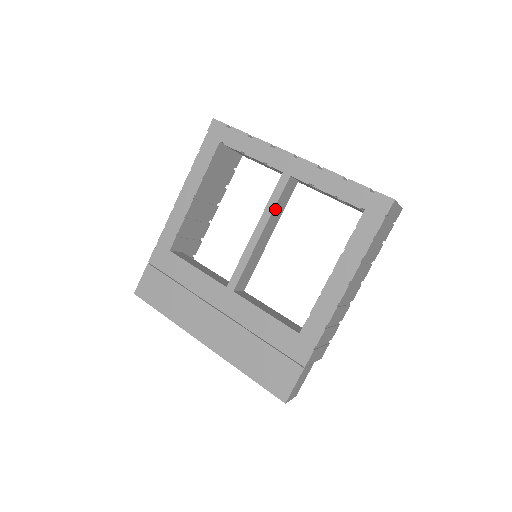
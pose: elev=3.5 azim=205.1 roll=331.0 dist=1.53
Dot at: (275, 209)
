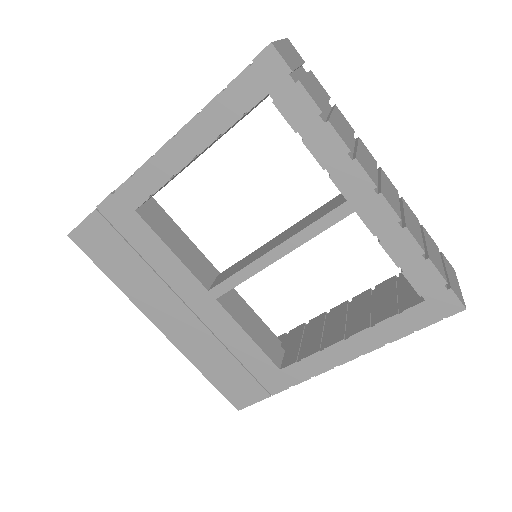
Dot at: (311, 236)
